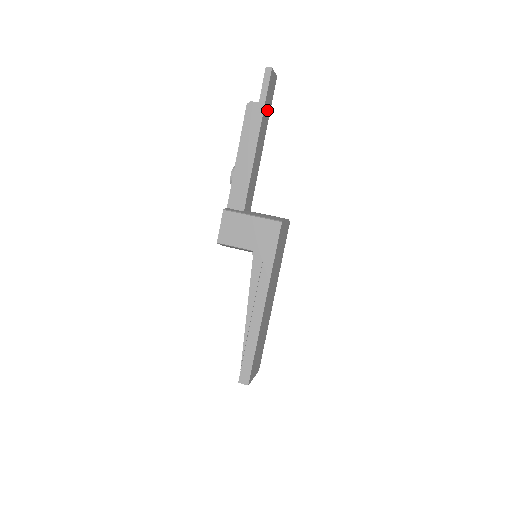
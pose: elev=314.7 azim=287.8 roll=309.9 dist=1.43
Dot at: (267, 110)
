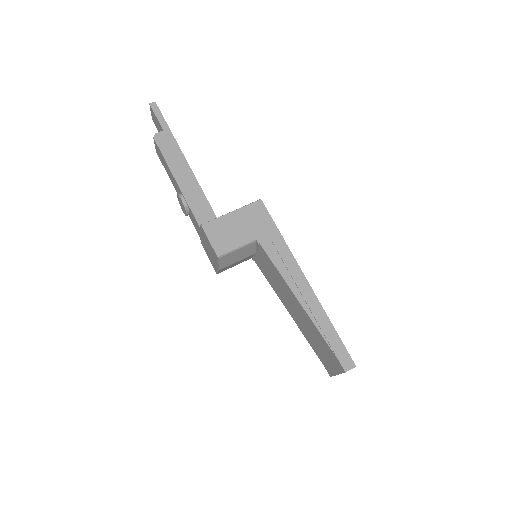
Dot at: occluded
